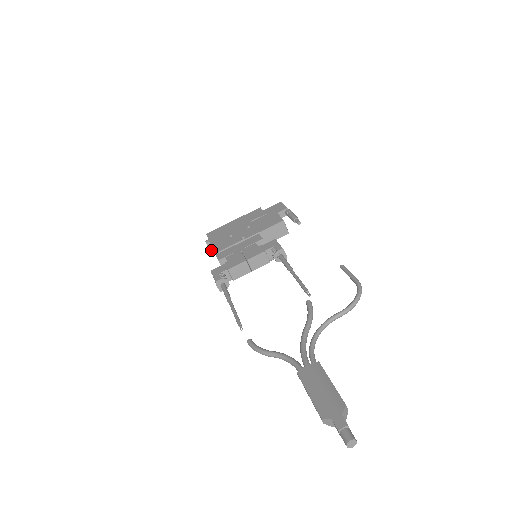
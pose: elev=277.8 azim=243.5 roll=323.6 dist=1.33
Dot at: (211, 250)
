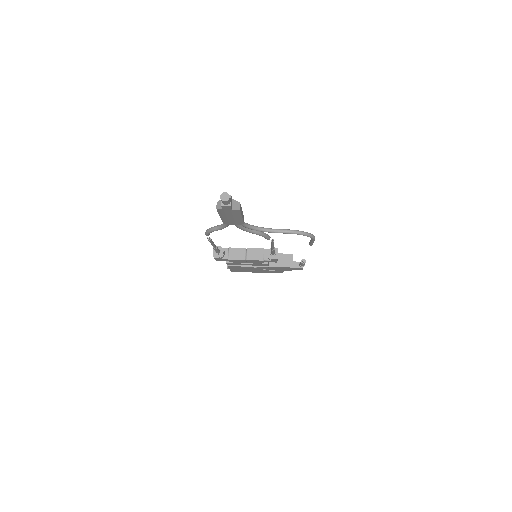
Dot at: occluded
